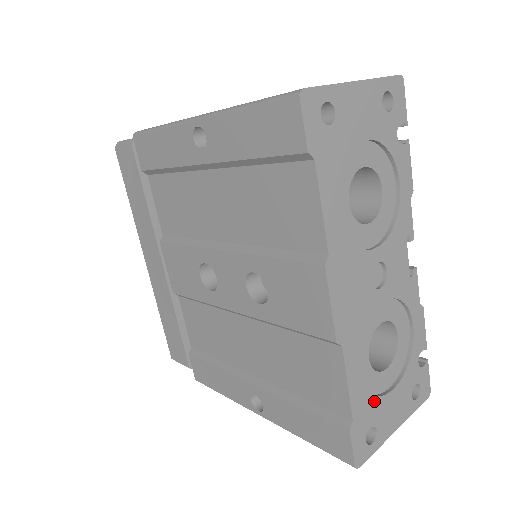
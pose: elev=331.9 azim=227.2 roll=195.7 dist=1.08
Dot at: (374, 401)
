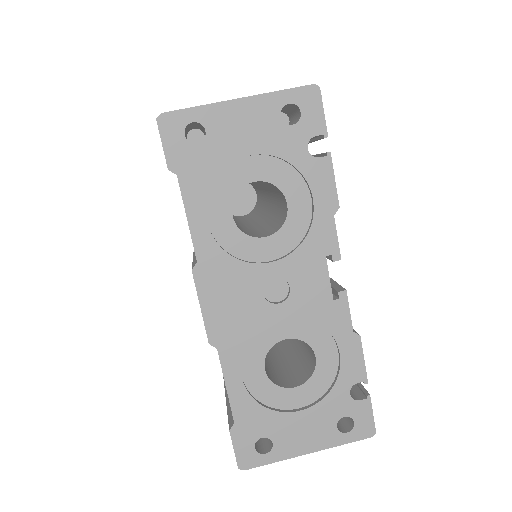
Dot at: (268, 413)
